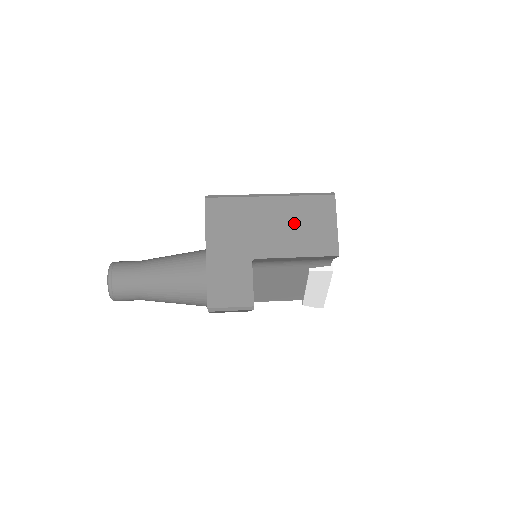
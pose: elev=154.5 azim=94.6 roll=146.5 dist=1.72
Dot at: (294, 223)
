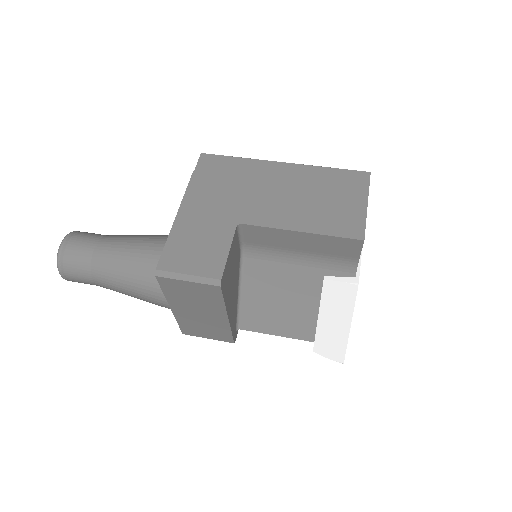
Dot at: (307, 193)
